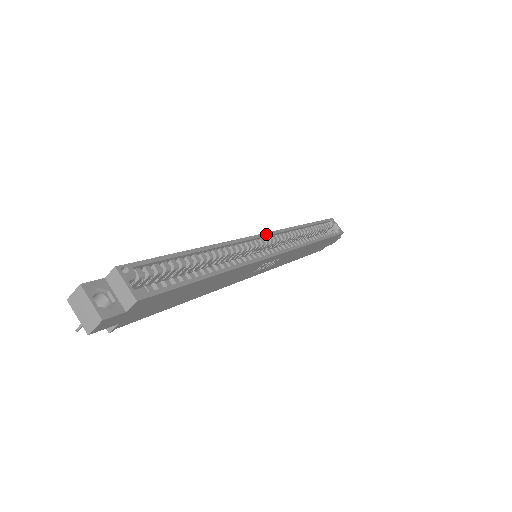
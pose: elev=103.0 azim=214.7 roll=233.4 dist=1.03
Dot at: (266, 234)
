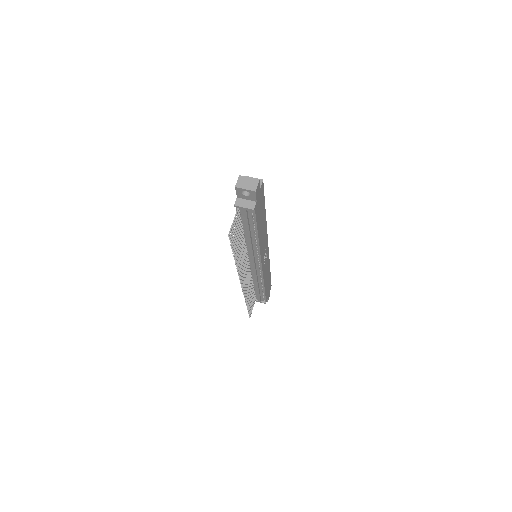
Dot at: occluded
